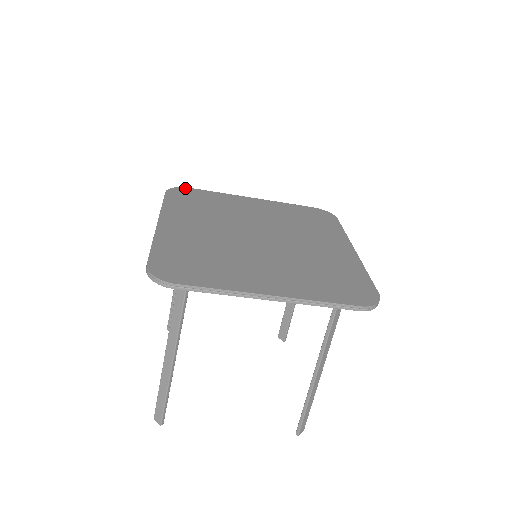
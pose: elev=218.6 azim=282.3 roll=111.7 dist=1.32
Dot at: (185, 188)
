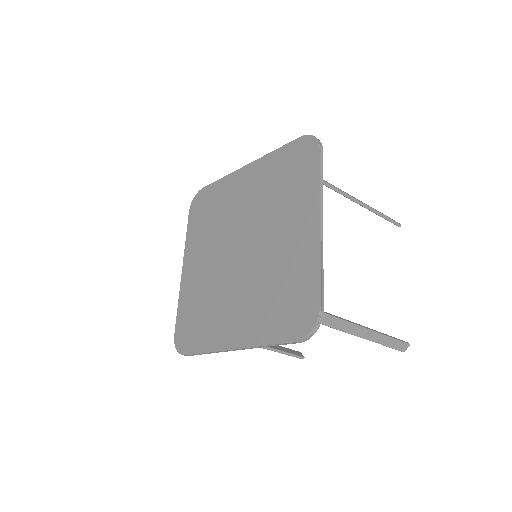
Dot at: (201, 192)
